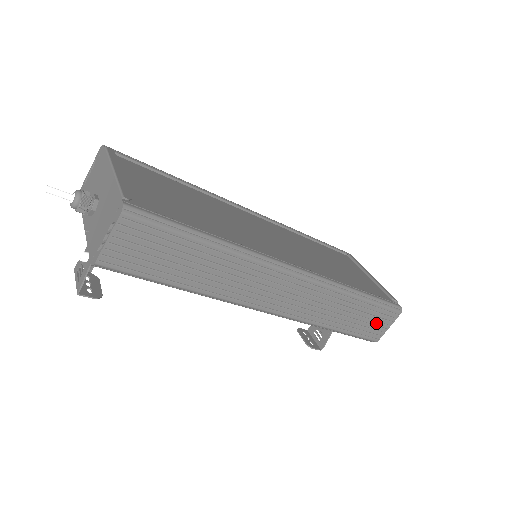
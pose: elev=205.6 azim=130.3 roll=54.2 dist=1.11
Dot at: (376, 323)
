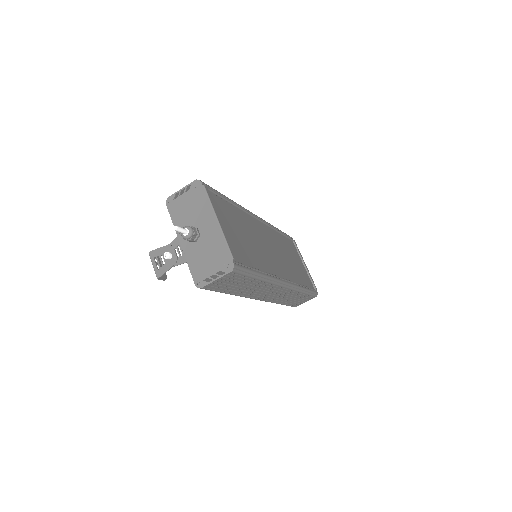
Dot at: (302, 301)
